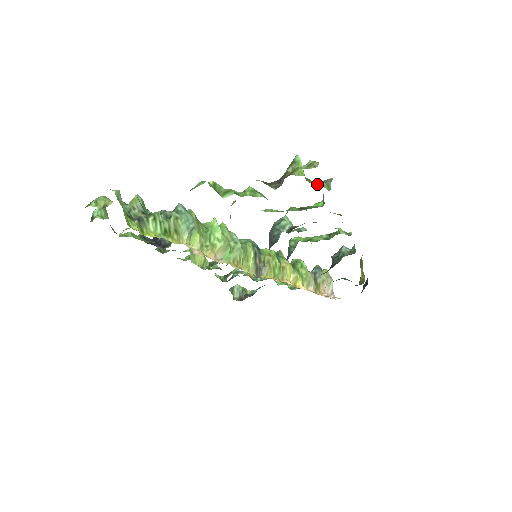
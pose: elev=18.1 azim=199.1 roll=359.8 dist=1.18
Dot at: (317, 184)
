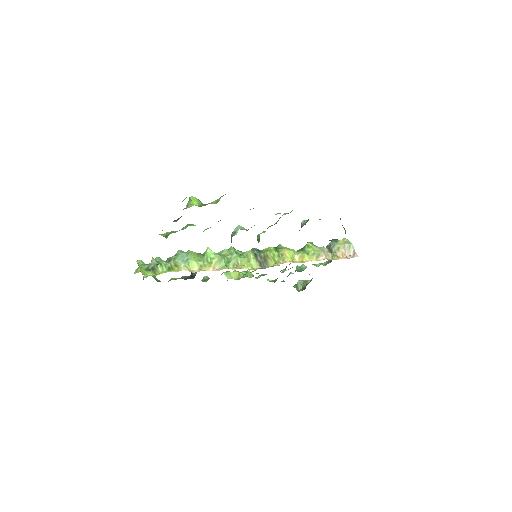
Dot at: occluded
